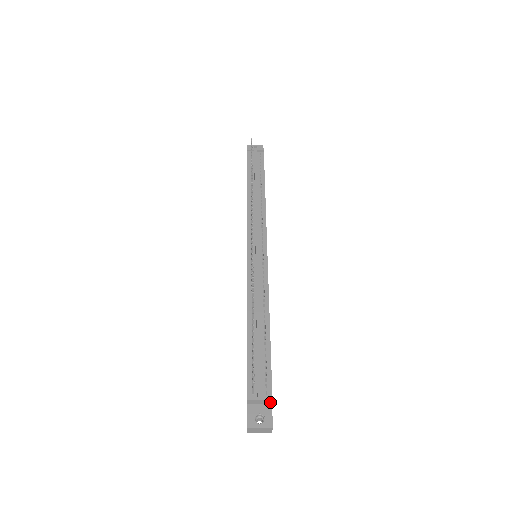
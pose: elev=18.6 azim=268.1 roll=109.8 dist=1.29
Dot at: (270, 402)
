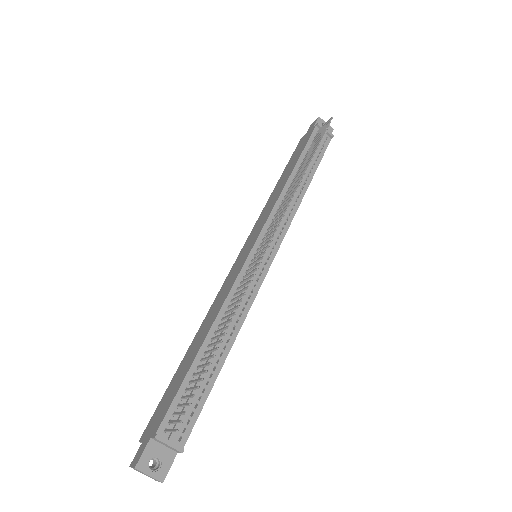
Dot at: (178, 451)
